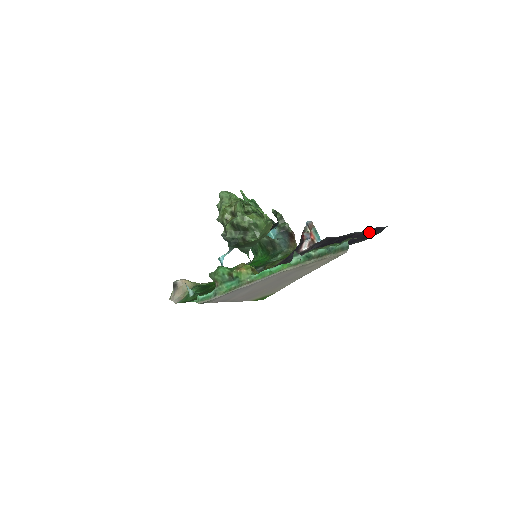
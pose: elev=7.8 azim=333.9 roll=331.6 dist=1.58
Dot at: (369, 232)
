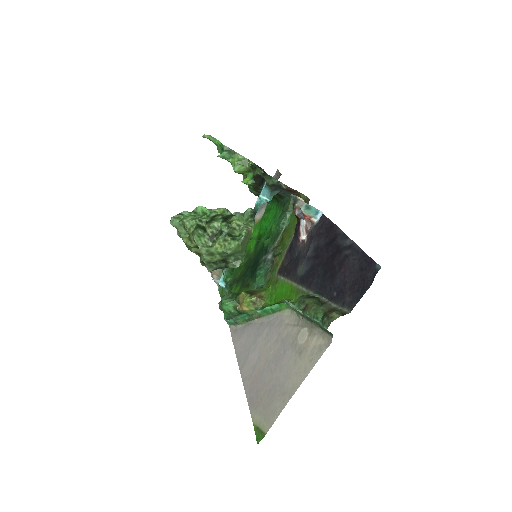
Dot at: (360, 268)
